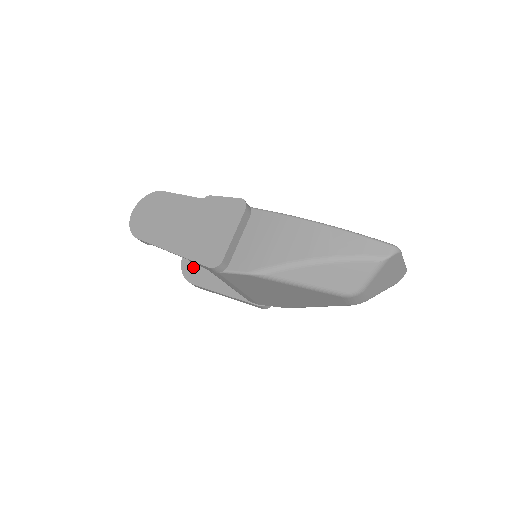
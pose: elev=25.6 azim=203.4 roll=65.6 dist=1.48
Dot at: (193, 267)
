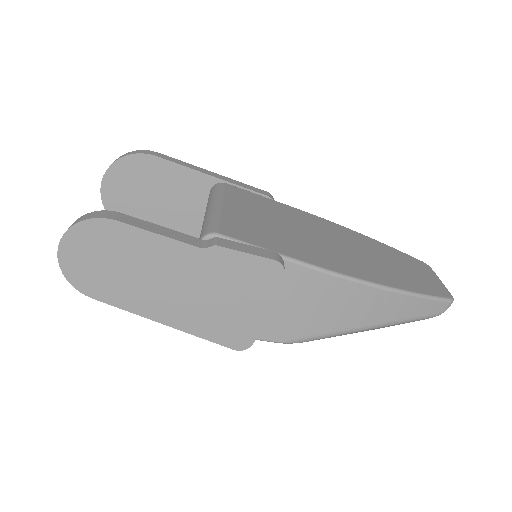
Dot at: (125, 209)
